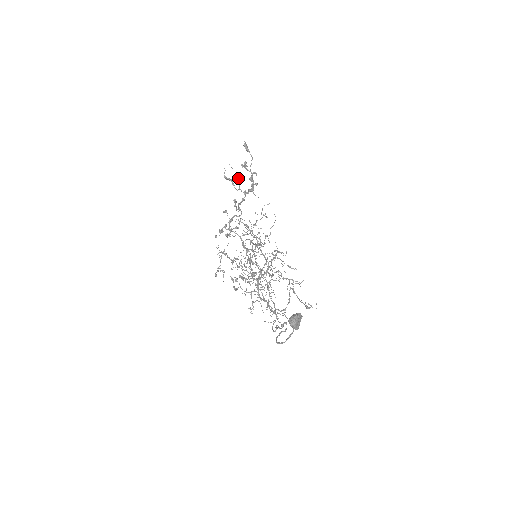
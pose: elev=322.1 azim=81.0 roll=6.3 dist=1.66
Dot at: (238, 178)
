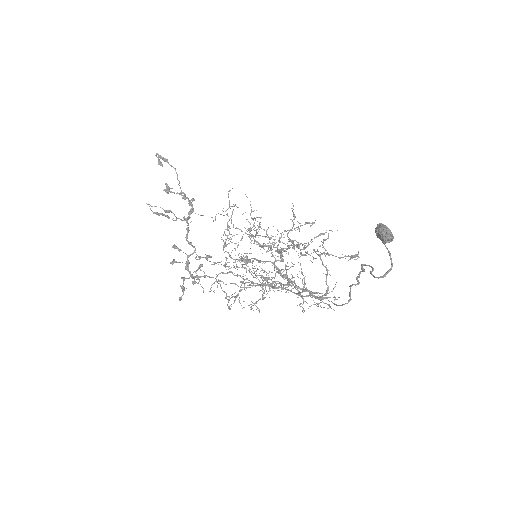
Dot at: (167, 211)
